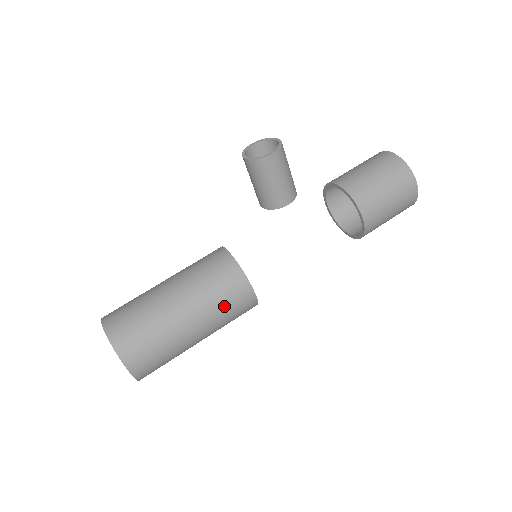
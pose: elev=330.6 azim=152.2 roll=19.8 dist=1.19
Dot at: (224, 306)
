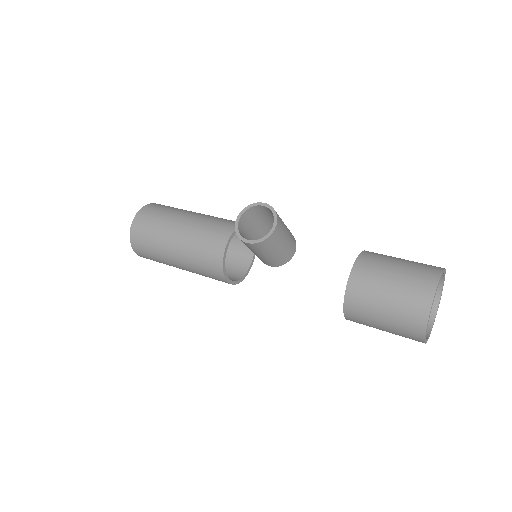
Dot at: (203, 273)
